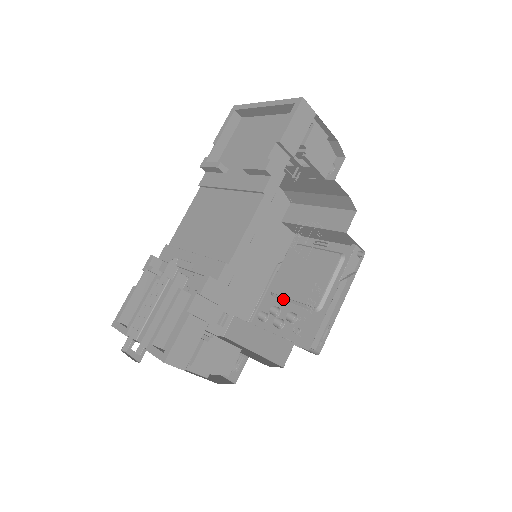
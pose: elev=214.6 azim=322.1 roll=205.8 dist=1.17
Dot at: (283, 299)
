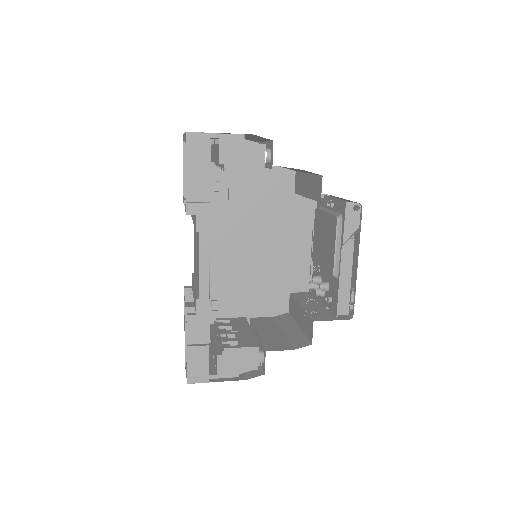
Dot at: occluded
